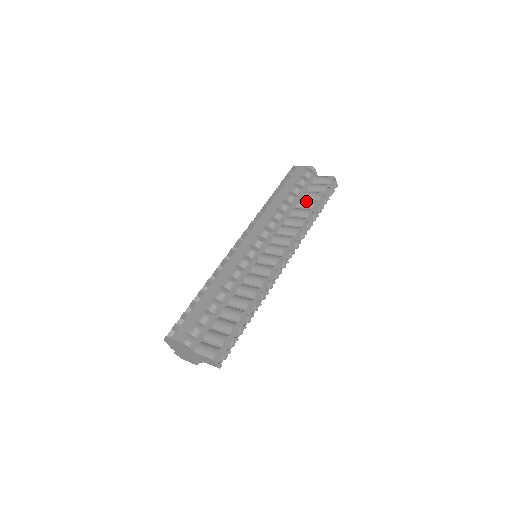
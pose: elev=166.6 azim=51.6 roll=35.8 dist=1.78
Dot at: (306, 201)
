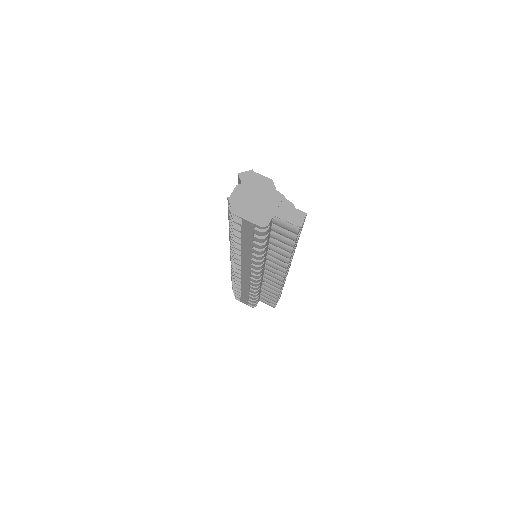
Dot at: (279, 247)
